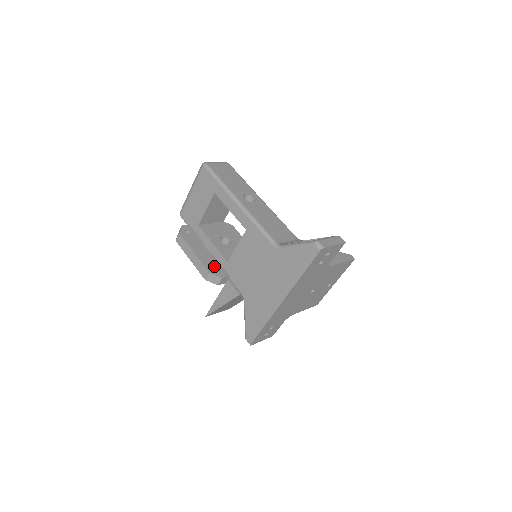
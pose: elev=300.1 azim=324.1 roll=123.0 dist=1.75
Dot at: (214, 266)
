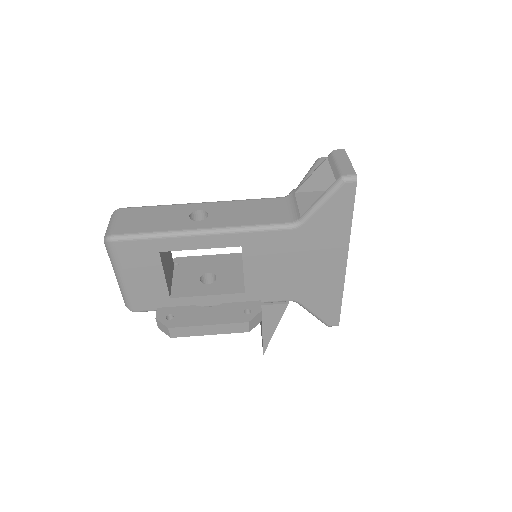
Dot at: (239, 311)
